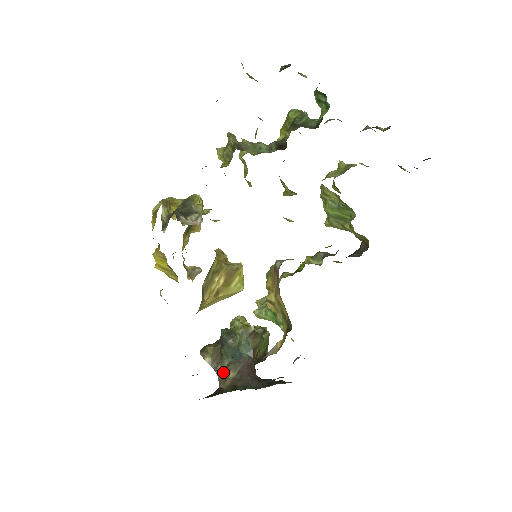
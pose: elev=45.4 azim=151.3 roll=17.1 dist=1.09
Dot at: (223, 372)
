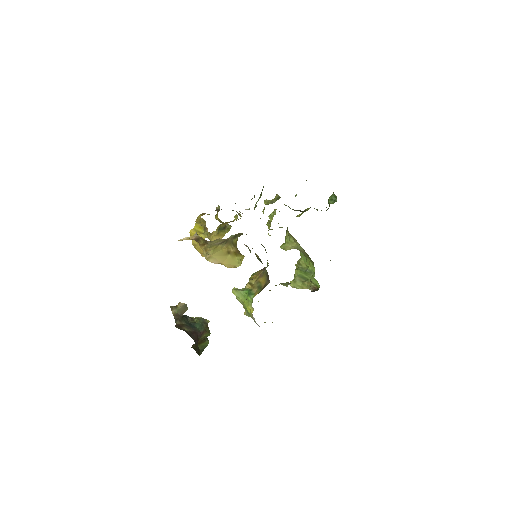
Dot at: (180, 324)
